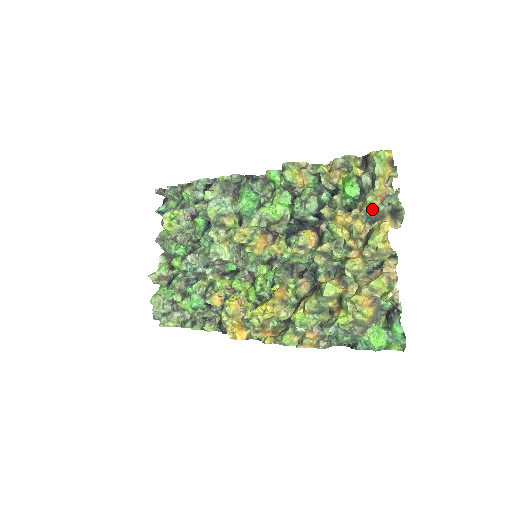
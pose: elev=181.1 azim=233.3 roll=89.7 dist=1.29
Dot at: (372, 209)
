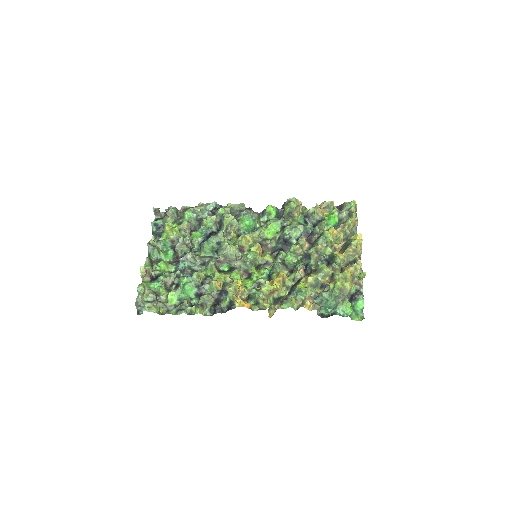
Dot at: (349, 229)
